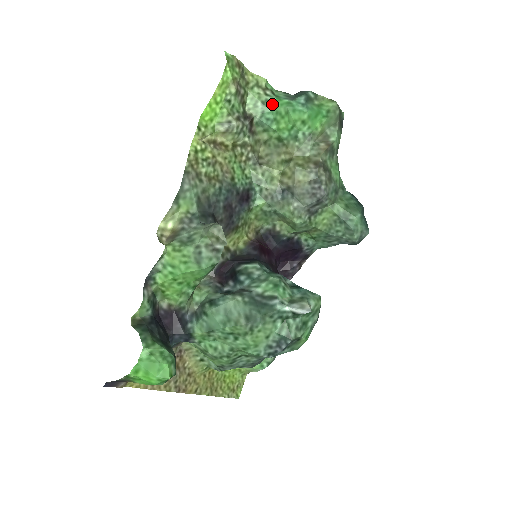
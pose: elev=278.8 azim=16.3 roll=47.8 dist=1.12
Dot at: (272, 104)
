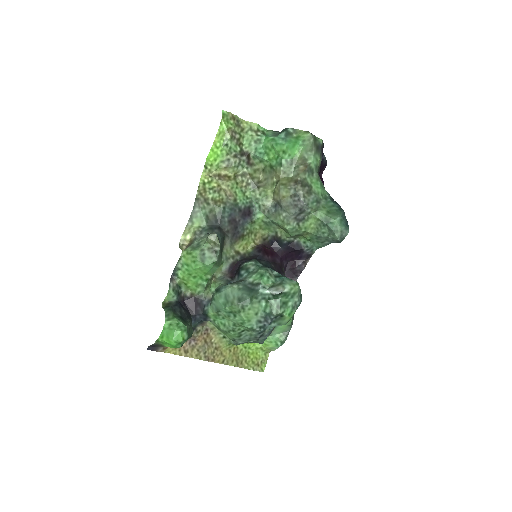
Dot at: (262, 142)
